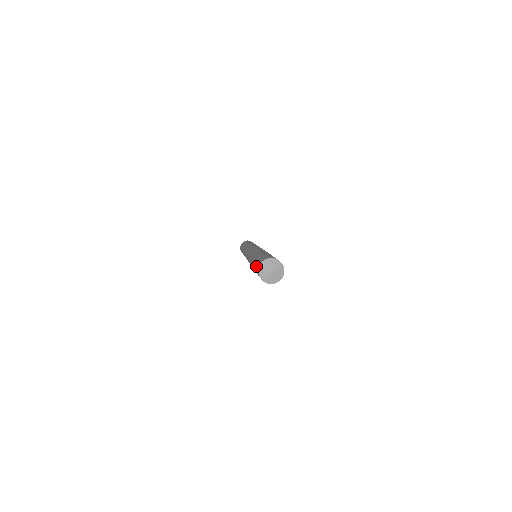
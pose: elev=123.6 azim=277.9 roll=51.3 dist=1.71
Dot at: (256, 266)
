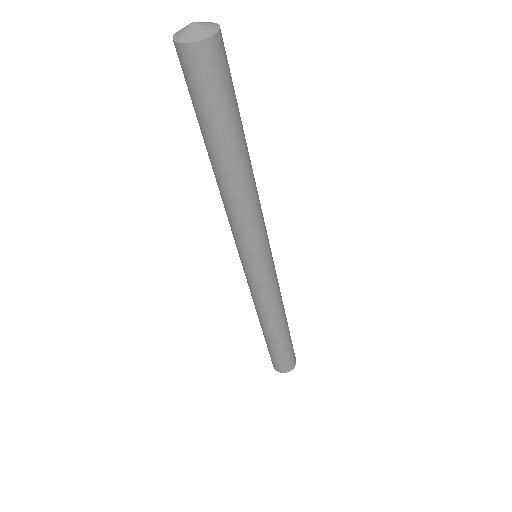
Dot at: occluded
